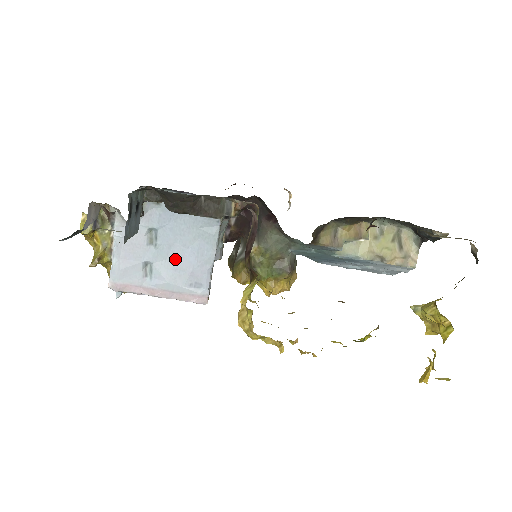
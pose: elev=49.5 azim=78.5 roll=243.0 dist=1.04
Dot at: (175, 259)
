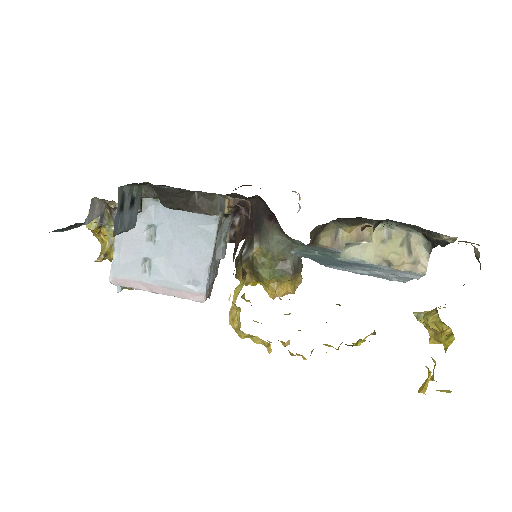
Dot at: (173, 256)
